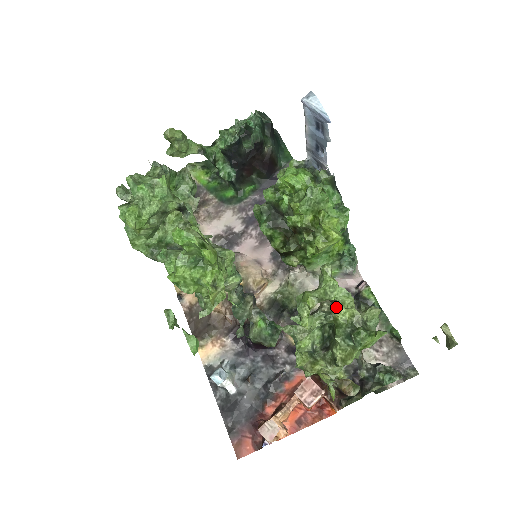
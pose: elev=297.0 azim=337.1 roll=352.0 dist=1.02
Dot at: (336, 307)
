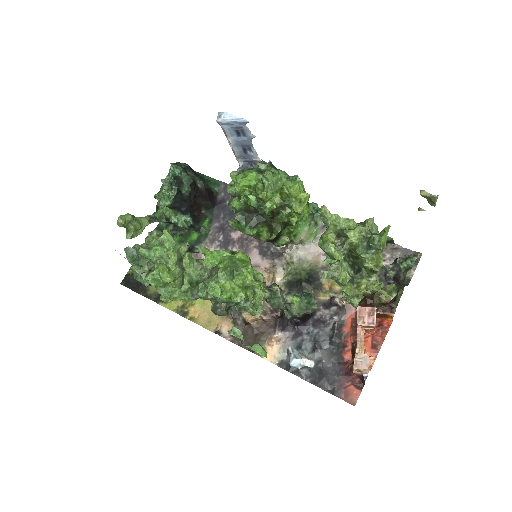
Dot at: (345, 236)
